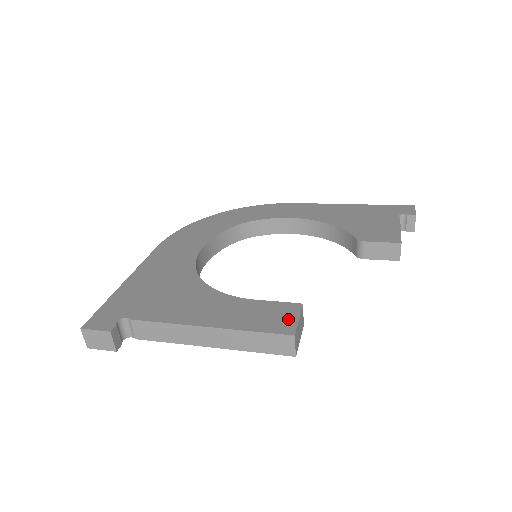
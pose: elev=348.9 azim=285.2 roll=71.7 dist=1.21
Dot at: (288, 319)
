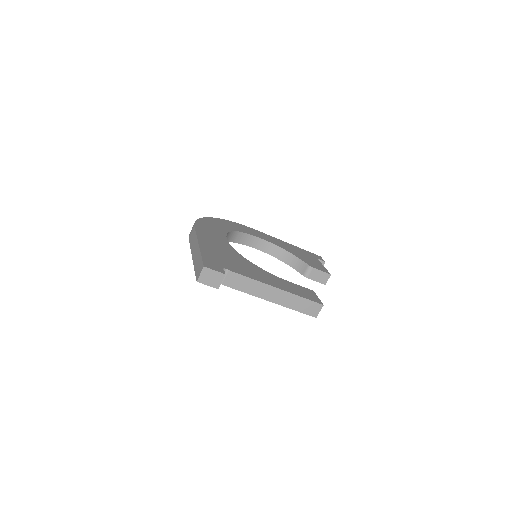
Dot at: (314, 296)
